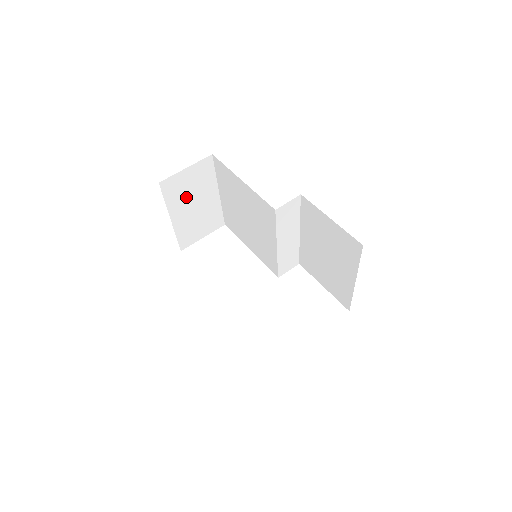
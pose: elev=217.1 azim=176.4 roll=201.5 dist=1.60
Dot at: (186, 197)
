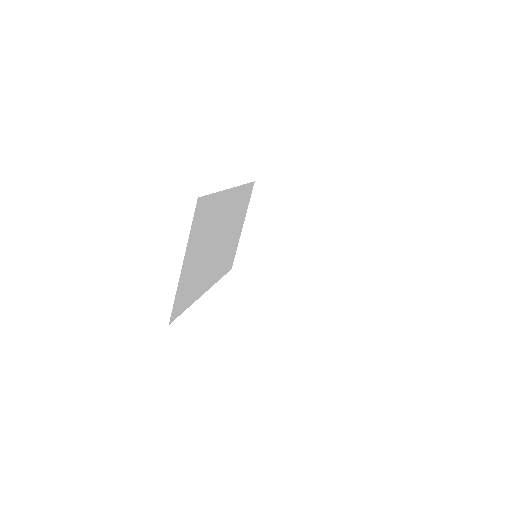
Dot at: (266, 217)
